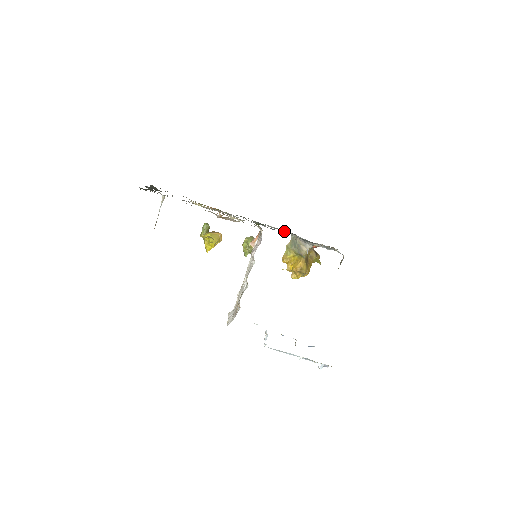
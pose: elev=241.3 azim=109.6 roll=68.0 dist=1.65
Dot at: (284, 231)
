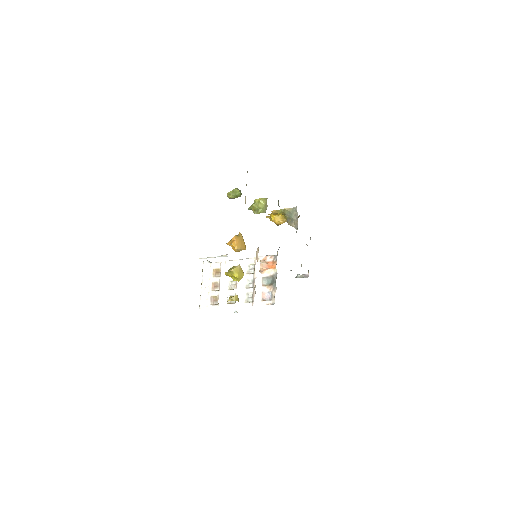
Dot at: occluded
